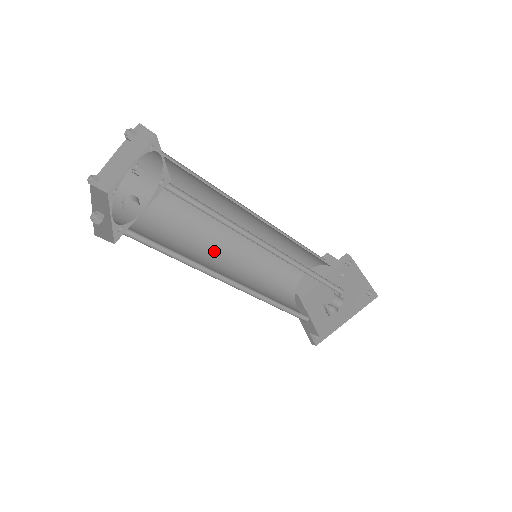
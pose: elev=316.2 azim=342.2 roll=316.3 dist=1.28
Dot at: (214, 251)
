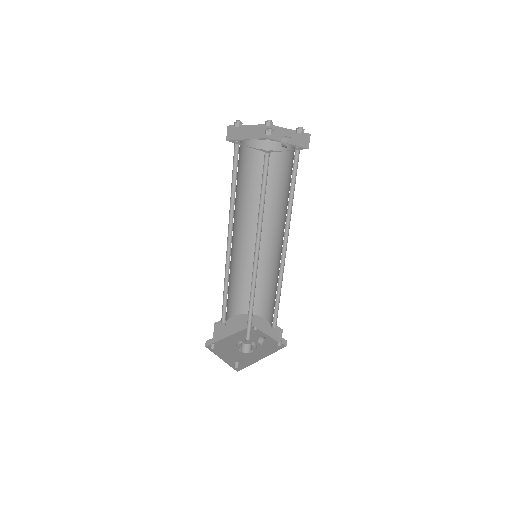
Dot at: occluded
